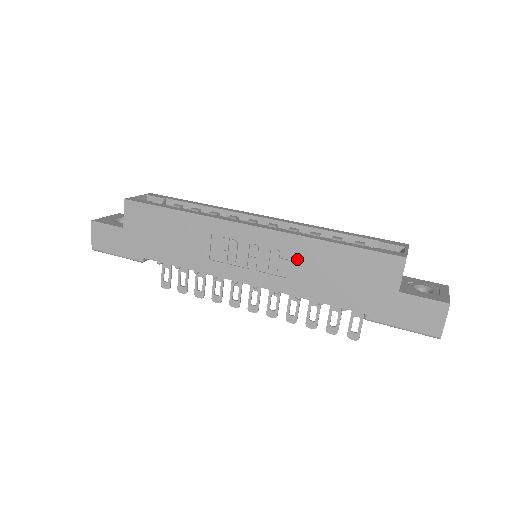
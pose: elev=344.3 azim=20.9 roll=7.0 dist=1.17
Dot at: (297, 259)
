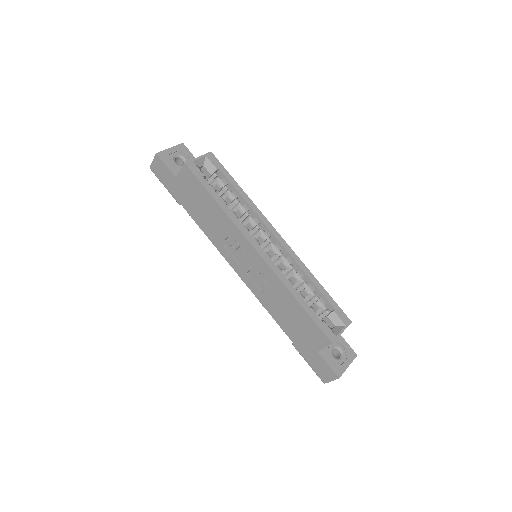
Dot at: (273, 290)
